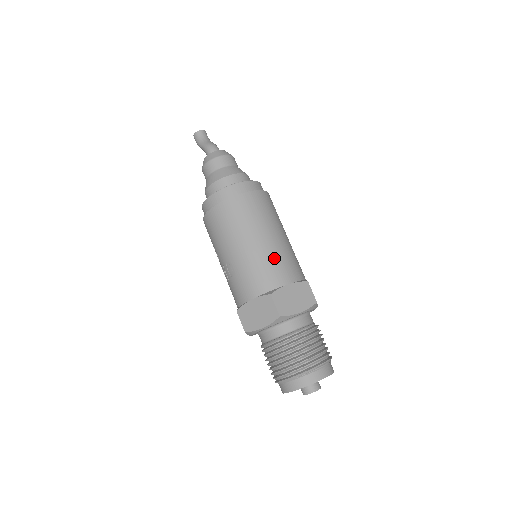
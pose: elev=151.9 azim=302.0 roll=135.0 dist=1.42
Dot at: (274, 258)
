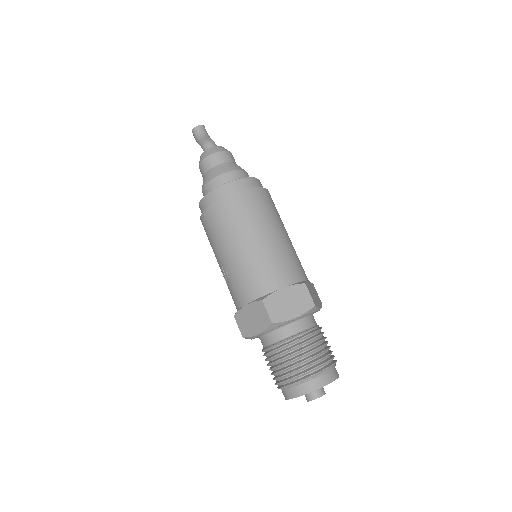
Dot at: (267, 261)
